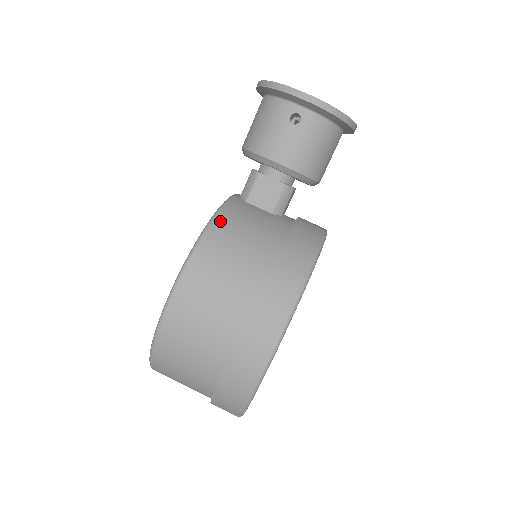
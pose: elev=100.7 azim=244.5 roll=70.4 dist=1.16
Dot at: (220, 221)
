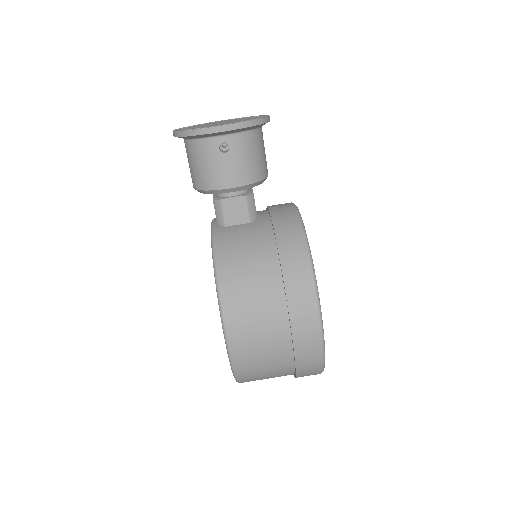
Dot at: (221, 259)
